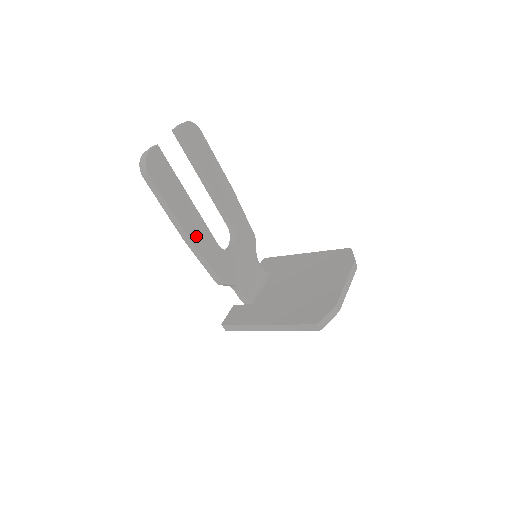
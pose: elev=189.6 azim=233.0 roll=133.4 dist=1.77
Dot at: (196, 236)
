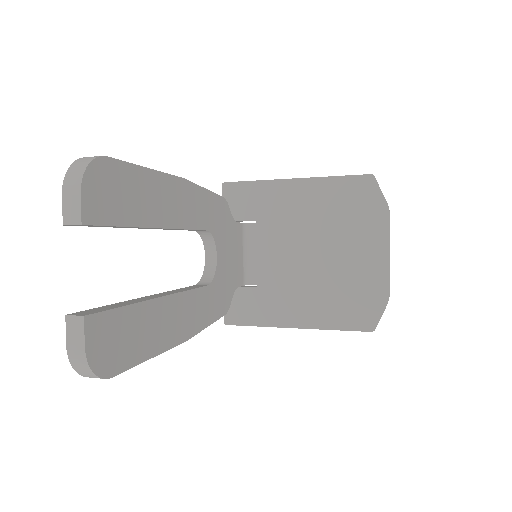
Dot at: (189, 324)
